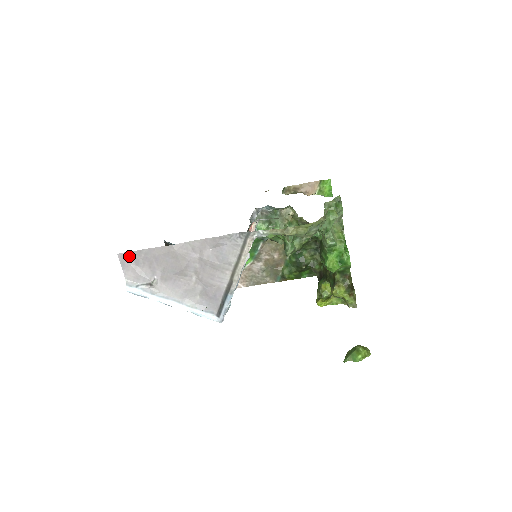
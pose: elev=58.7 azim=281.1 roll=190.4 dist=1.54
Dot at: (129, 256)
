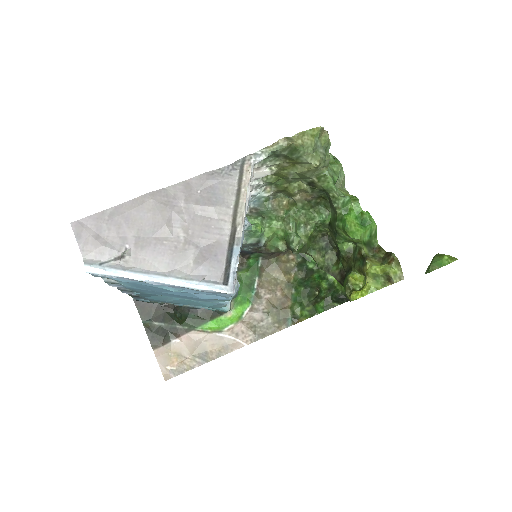
Dot at: (87, 223)
